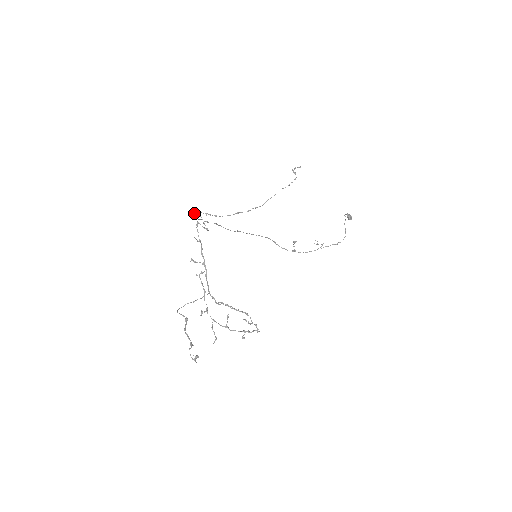
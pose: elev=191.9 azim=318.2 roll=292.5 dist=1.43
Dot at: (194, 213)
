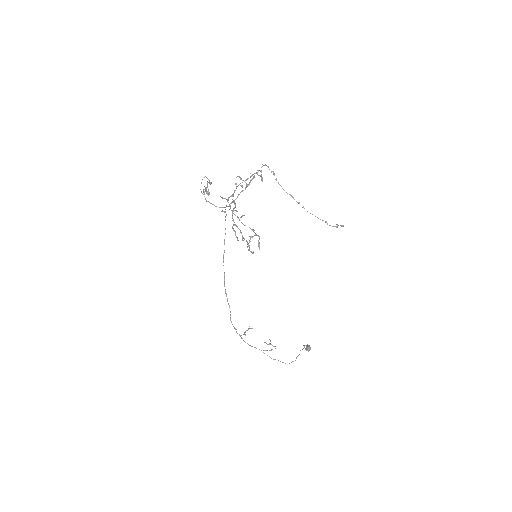
Dot at: occluded
